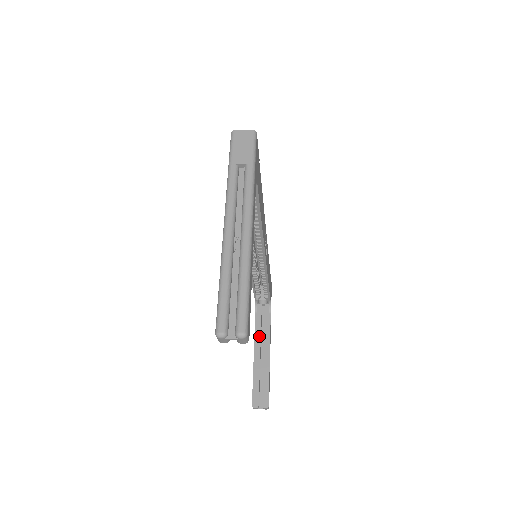
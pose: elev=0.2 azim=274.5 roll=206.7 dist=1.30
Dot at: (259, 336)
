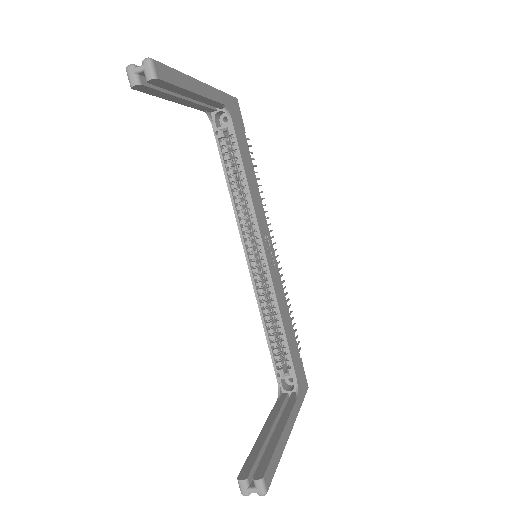
Dot at: (275, 415)
